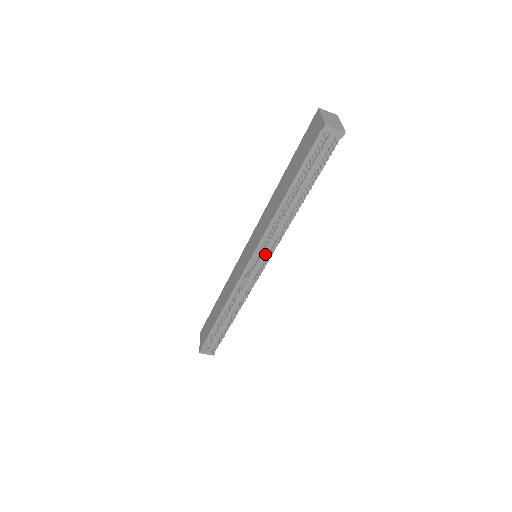
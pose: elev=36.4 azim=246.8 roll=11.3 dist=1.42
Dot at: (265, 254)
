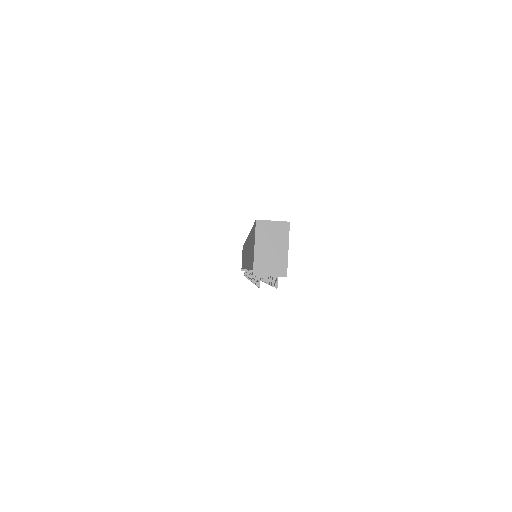
Dot at: occluded
